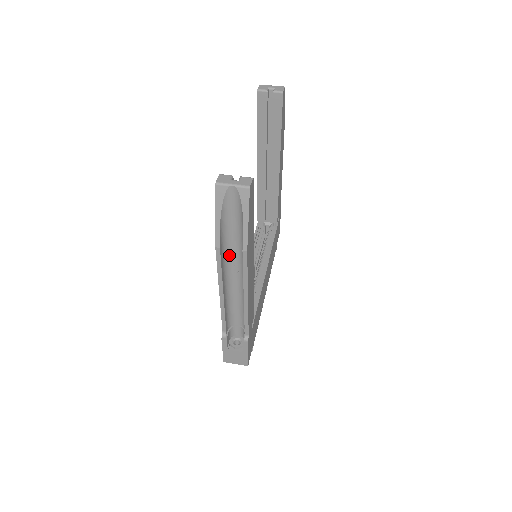
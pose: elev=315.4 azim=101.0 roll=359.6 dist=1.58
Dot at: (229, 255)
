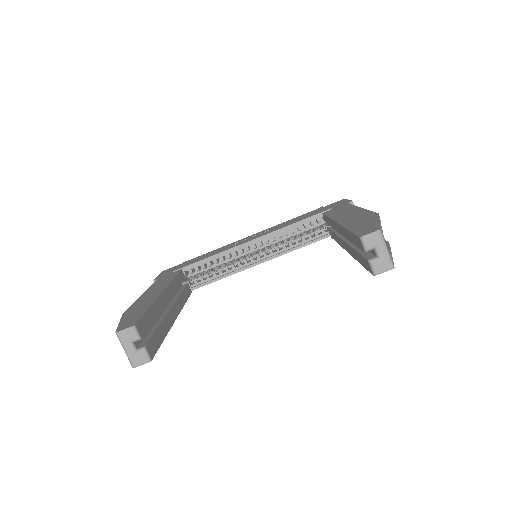
Dot at: occluded
